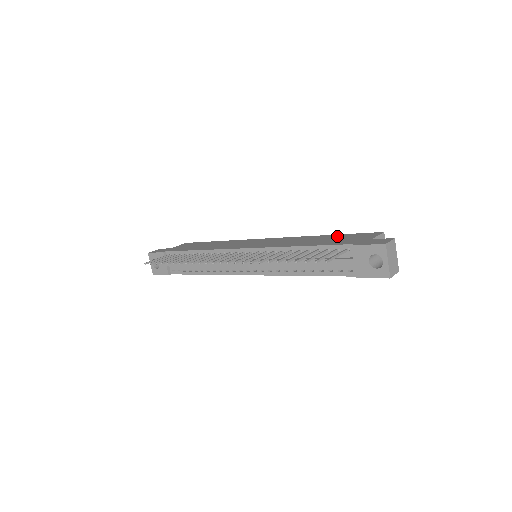
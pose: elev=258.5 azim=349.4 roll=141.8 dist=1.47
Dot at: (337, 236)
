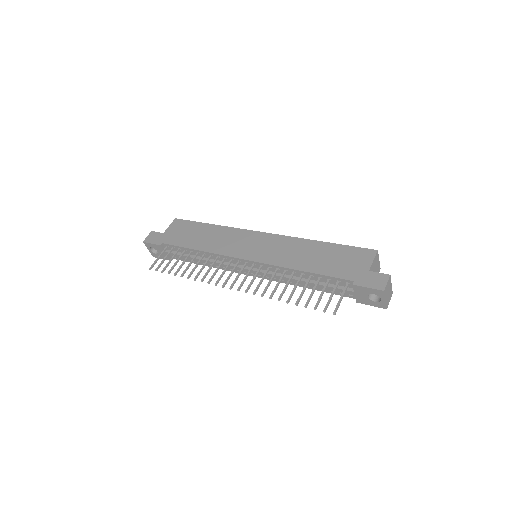
Dot at: (334, 250)
